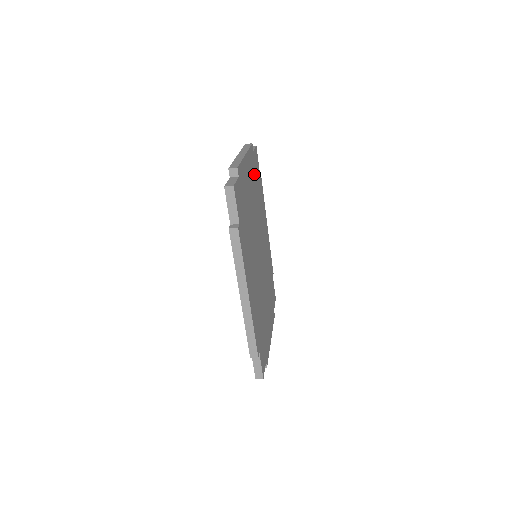
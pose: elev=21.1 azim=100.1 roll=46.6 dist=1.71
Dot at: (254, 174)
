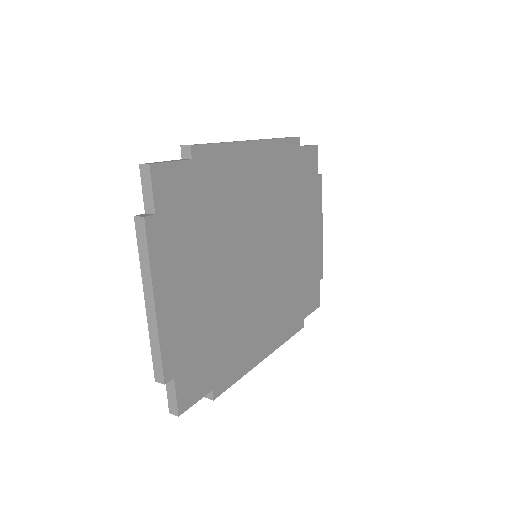
Dot at: (184, 230)
